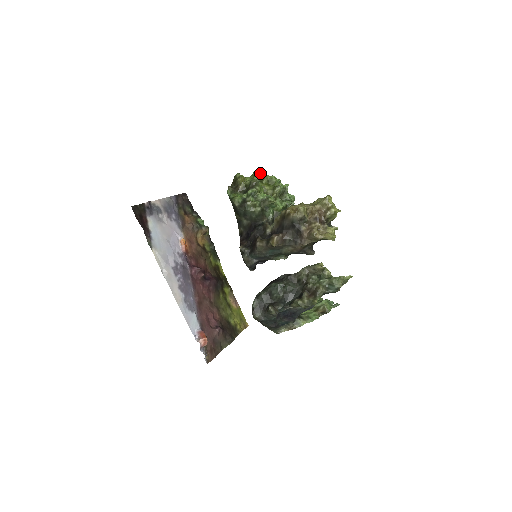
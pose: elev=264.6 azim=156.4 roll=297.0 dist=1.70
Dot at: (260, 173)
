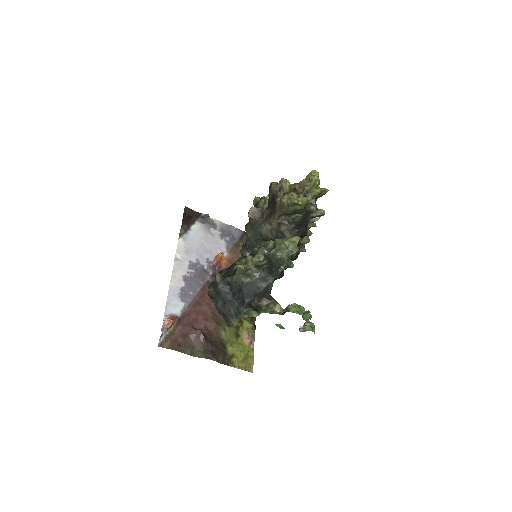
Dot at: occluded
